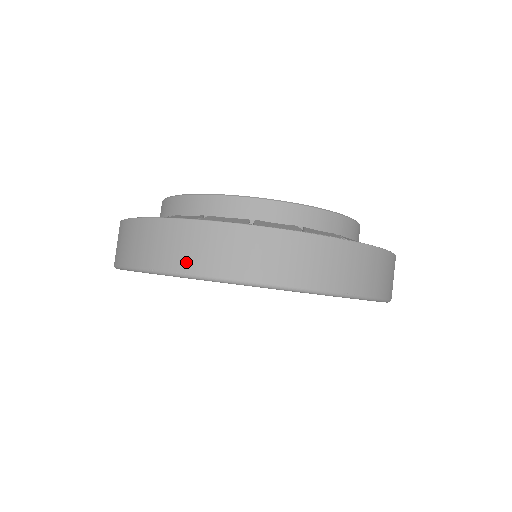
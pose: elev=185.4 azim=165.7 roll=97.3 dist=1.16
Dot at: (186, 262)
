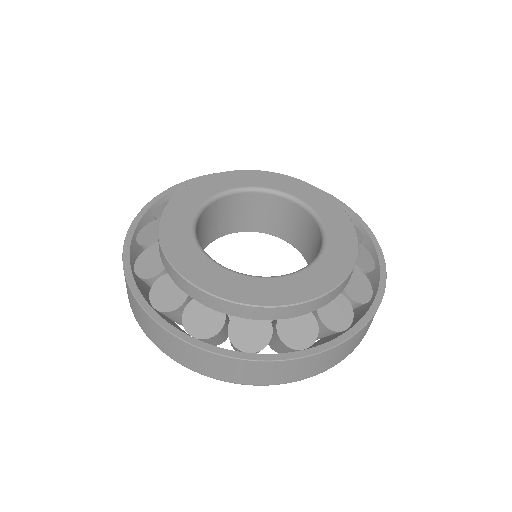
Dot at: (285, 379)
